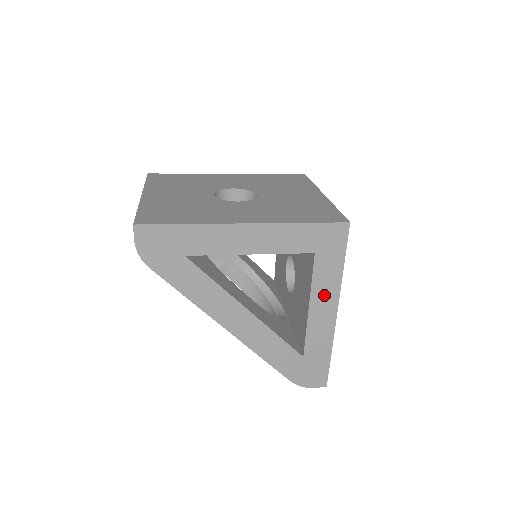
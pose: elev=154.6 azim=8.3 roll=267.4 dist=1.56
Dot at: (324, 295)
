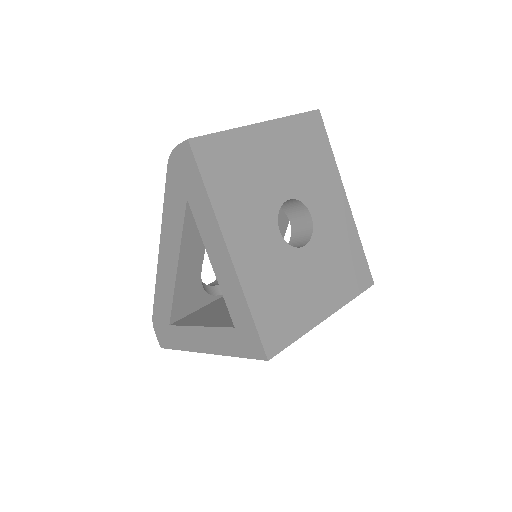
Dot at: (212, 340)
